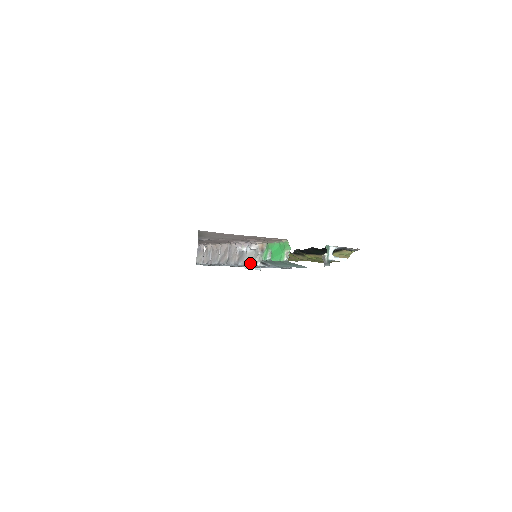
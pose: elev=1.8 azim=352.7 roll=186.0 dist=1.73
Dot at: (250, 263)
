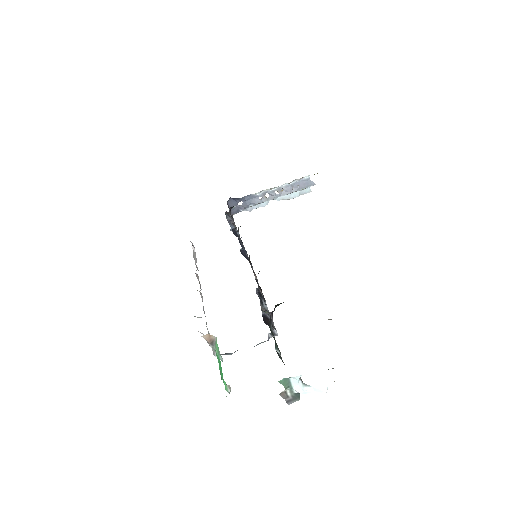
Dot at: occluded
